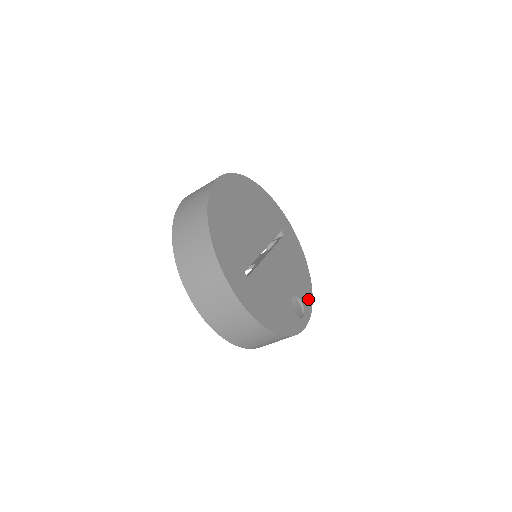
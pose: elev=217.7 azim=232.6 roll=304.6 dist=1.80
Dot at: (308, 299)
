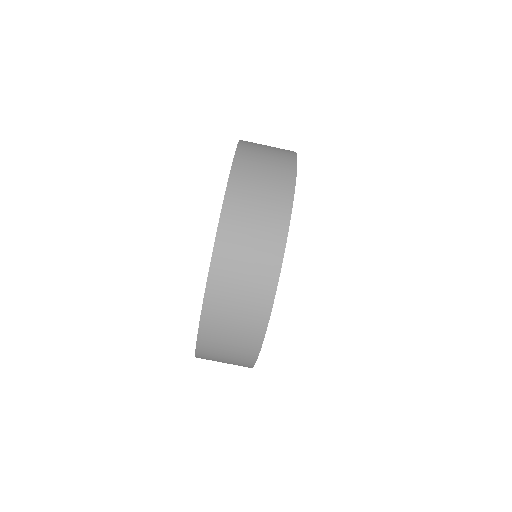
Dot at: occluded
